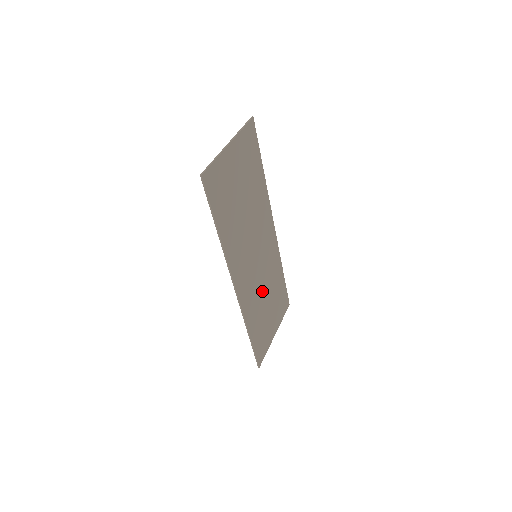
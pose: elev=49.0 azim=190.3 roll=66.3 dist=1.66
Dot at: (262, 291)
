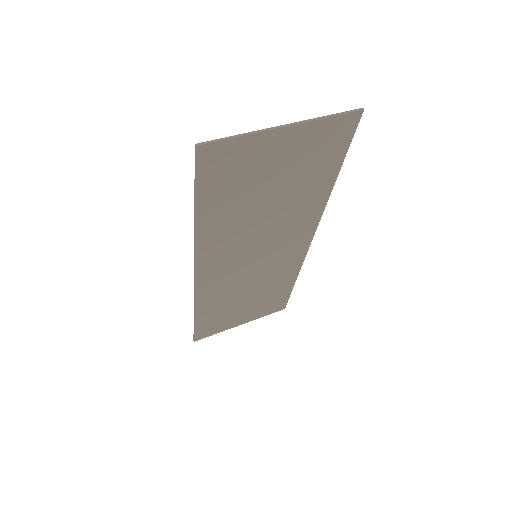
Dot at: (244, 287)
